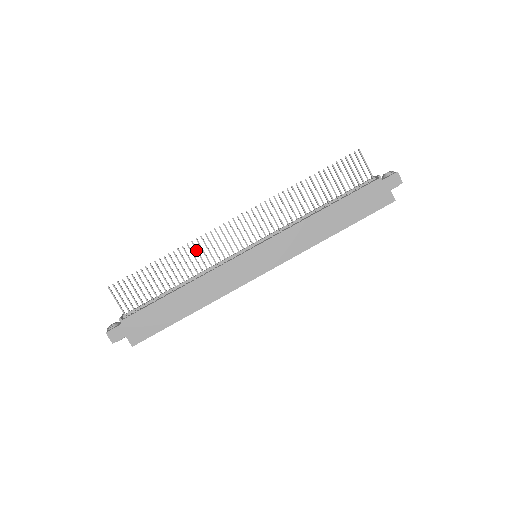
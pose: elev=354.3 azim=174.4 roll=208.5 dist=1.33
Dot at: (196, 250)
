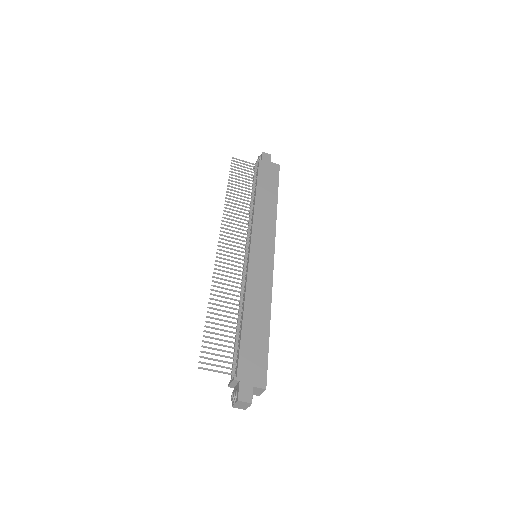
Dot at: (221, 283)
